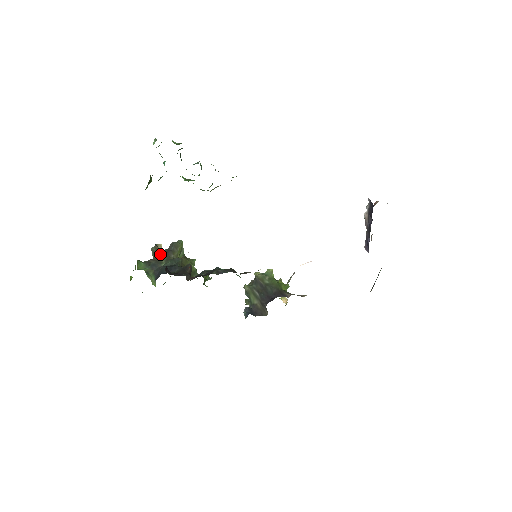
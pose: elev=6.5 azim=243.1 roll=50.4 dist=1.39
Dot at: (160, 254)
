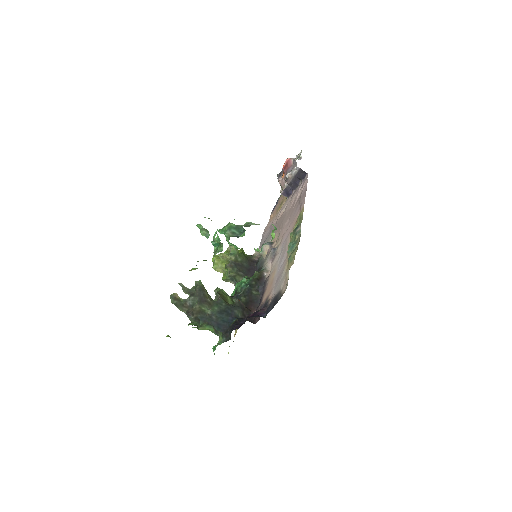
Dot at: (188, 303)
